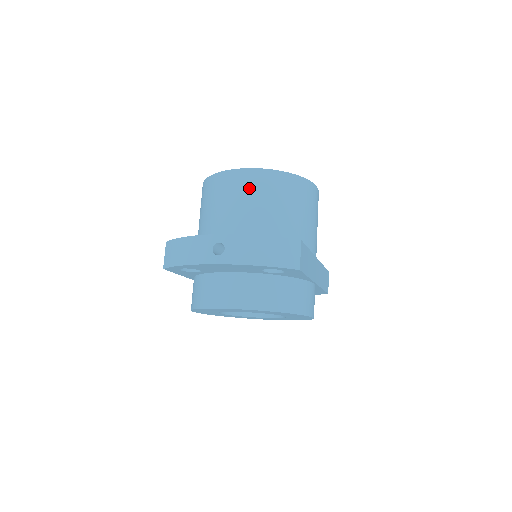
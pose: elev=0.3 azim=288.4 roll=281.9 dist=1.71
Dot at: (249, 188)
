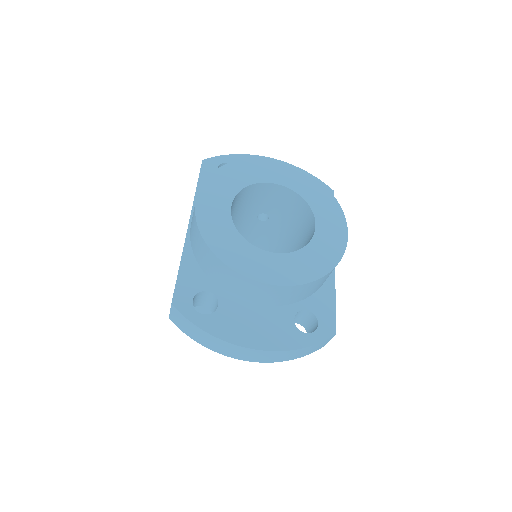
Dot at: occluded
